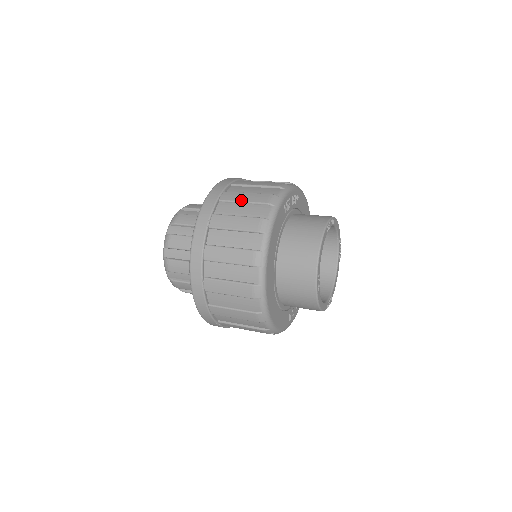
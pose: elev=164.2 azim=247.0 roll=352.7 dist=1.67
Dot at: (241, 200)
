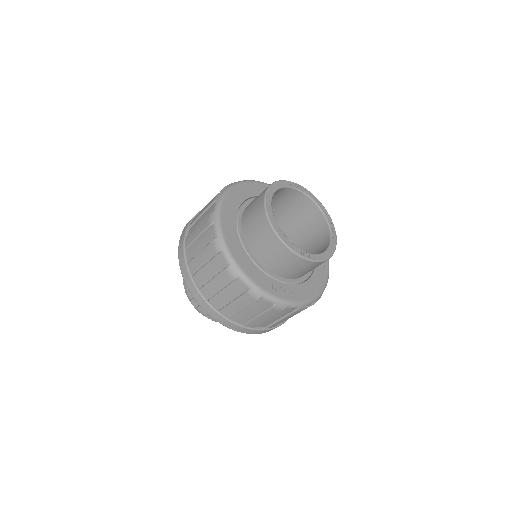
Dot at: occluded
